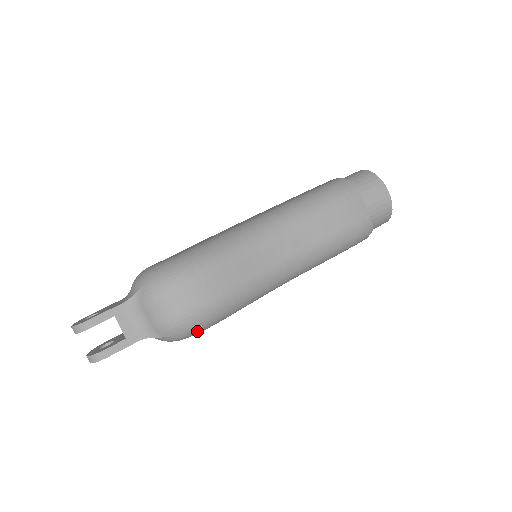
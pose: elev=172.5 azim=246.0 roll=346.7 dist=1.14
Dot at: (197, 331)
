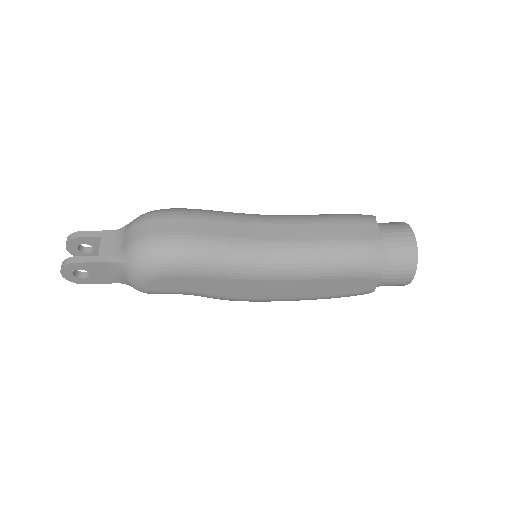
Dot at: (159, 264)
